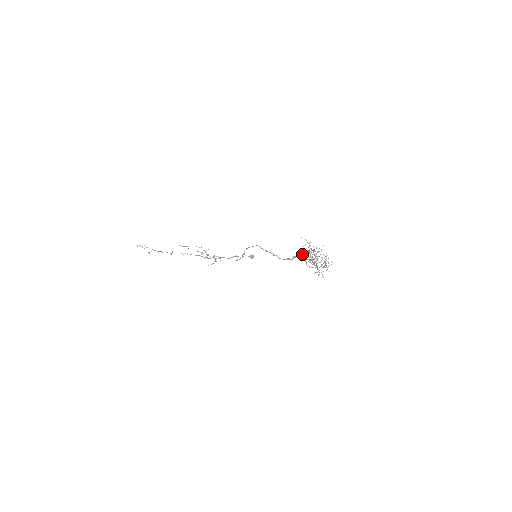
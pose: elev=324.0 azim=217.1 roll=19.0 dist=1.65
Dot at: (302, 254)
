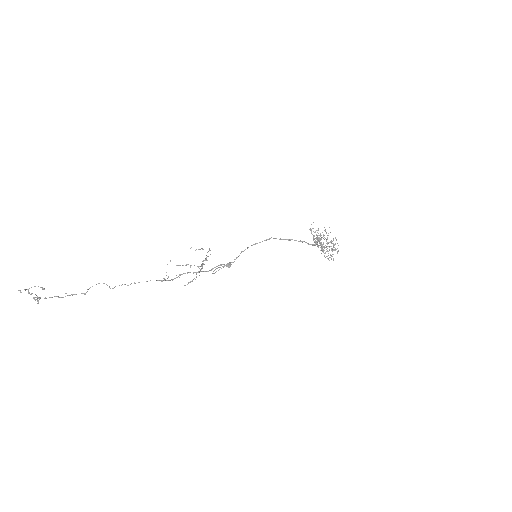
Dot at: (319, 239)
